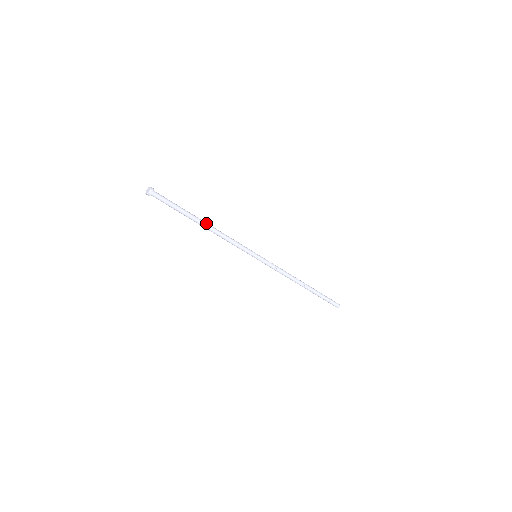
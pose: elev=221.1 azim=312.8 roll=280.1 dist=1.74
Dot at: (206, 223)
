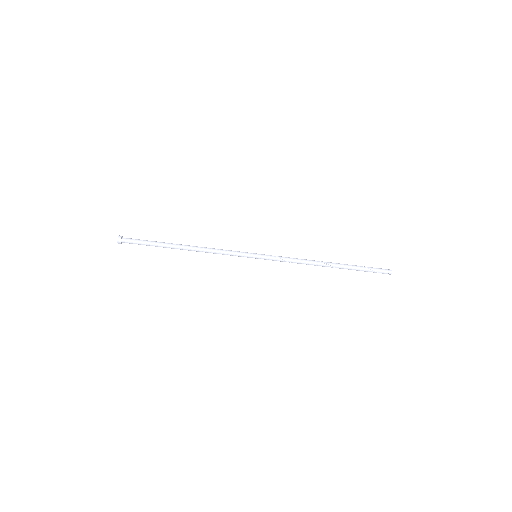
Dot at: (186, 246)
